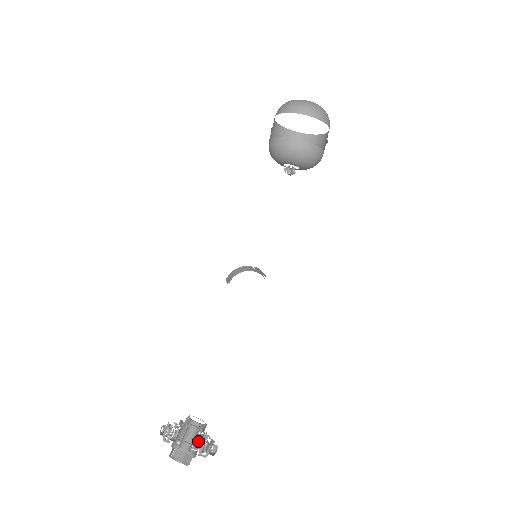
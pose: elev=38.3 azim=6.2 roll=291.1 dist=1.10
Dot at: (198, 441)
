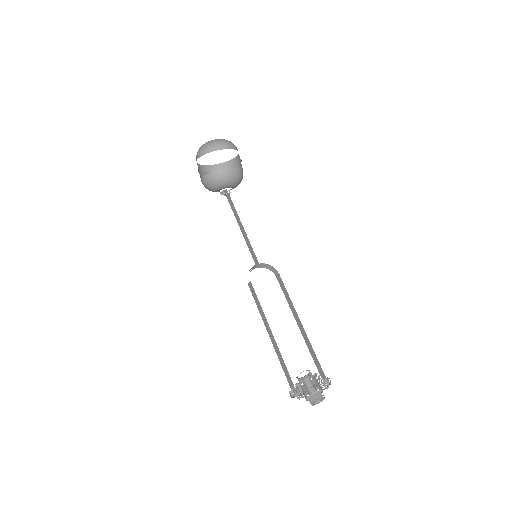
Dot at: occluded
